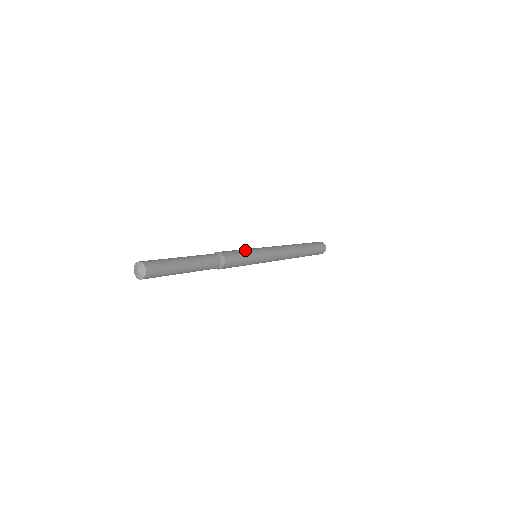
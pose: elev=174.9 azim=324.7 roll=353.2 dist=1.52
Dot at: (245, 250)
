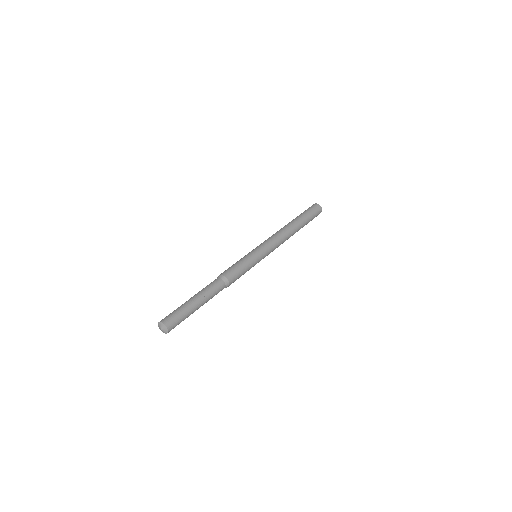
Dot at: (244, 259)
